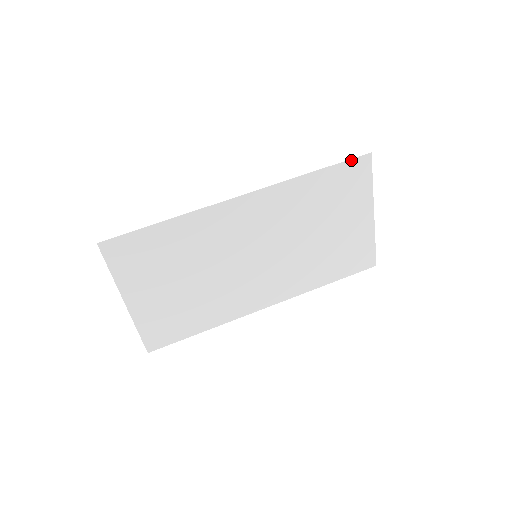
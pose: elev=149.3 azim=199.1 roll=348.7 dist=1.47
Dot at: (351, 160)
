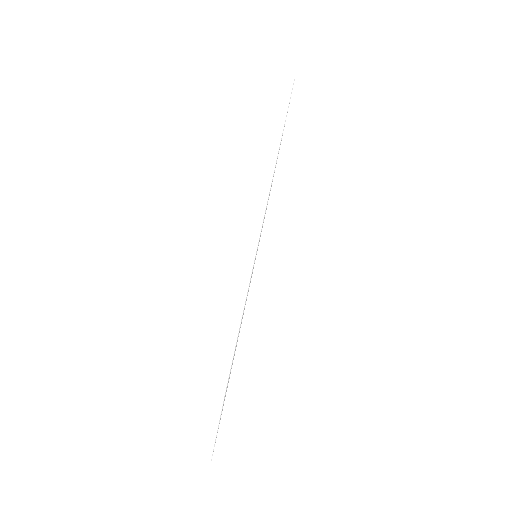
Dot at: occluded
